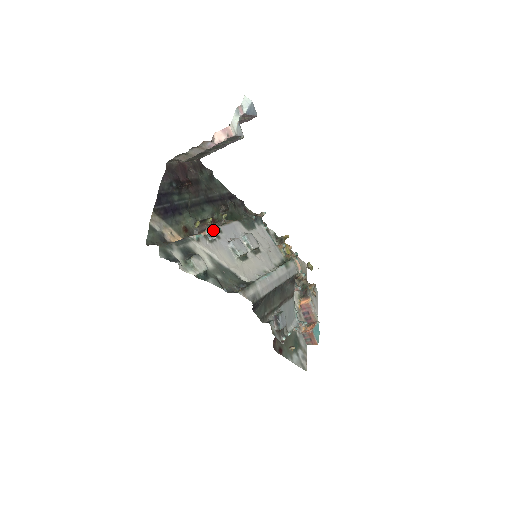
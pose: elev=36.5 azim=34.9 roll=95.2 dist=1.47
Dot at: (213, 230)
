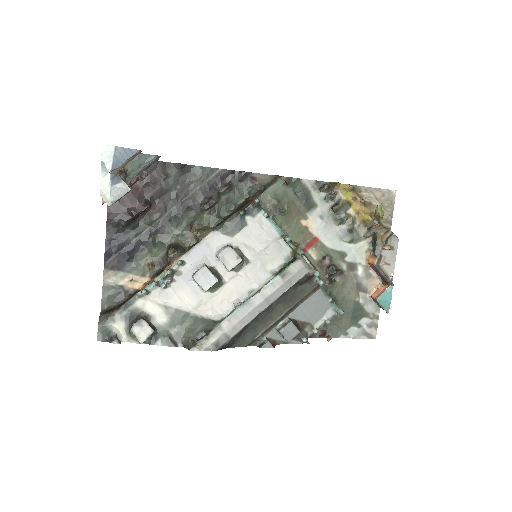
Dot at: (165, 274)
